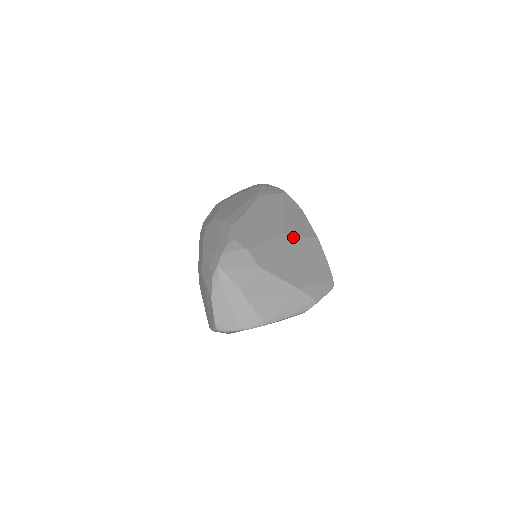
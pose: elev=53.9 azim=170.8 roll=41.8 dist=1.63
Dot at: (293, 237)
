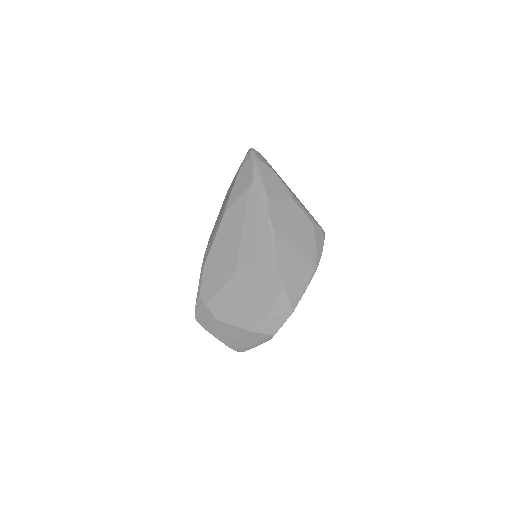
Dot at: (246, 270)
